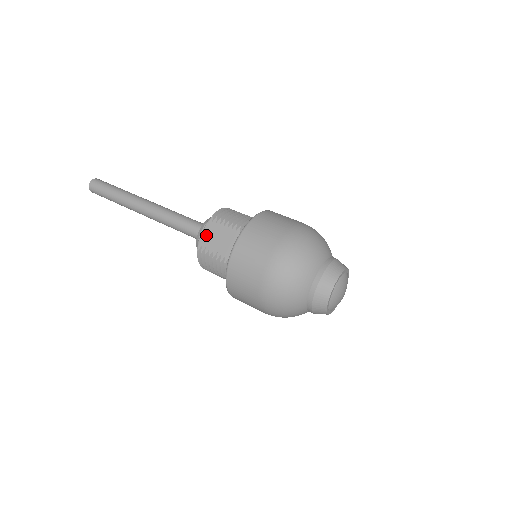
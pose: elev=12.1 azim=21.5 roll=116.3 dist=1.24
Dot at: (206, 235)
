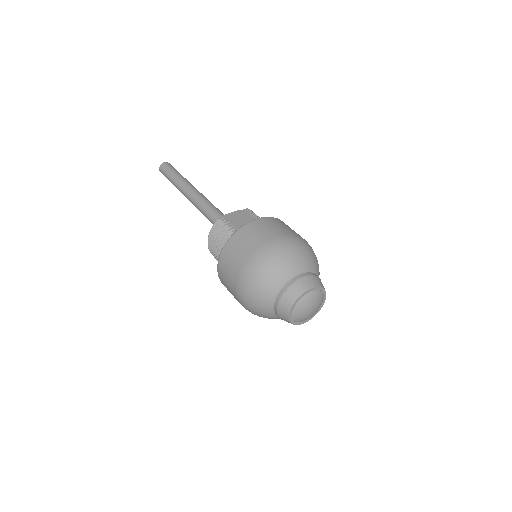
Dot at: (233, 215)
